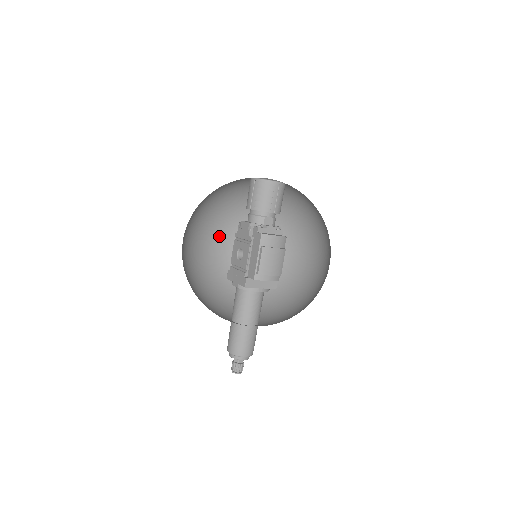
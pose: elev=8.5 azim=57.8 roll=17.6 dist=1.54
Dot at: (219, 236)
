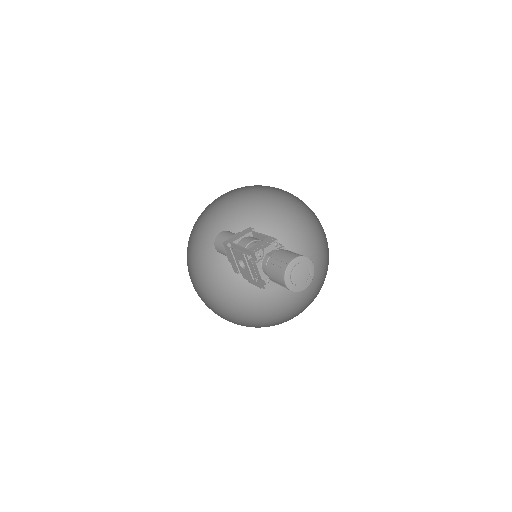
Dot at: occluded
